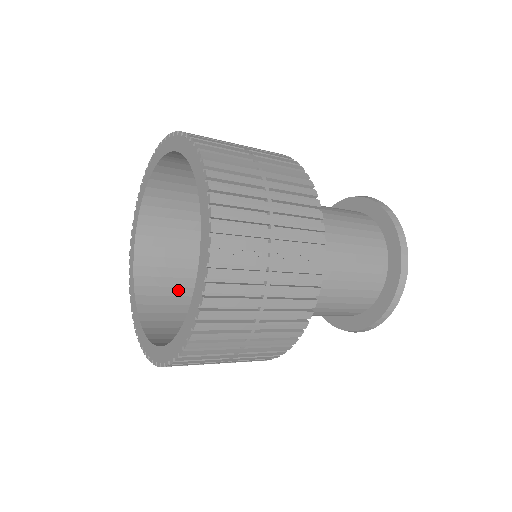
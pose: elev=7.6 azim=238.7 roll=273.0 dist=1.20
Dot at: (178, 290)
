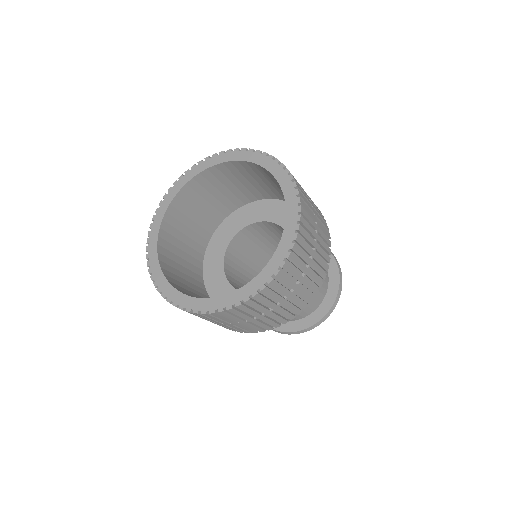
Dot at: (184, 237)
